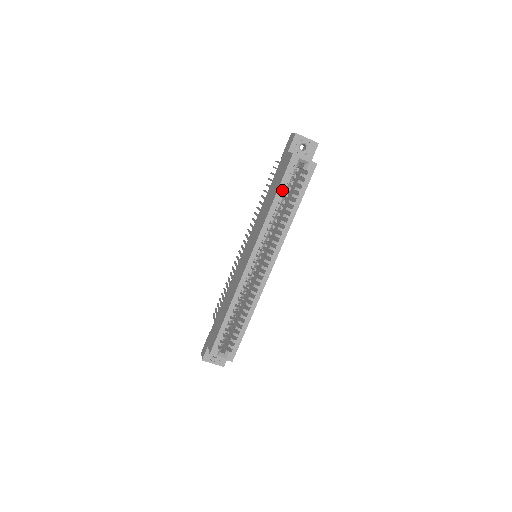
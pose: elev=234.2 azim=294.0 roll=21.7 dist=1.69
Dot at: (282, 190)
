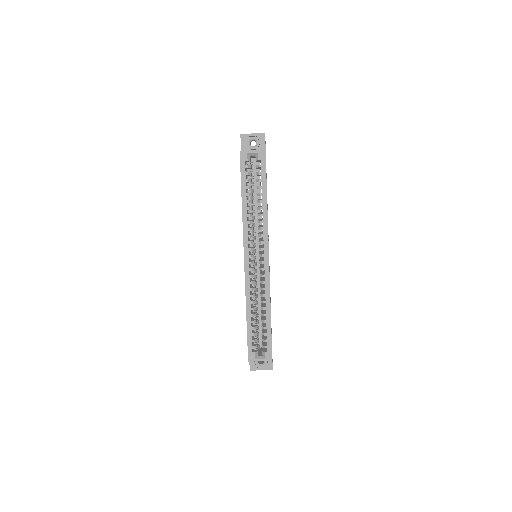
Dot at: (245, 187)
